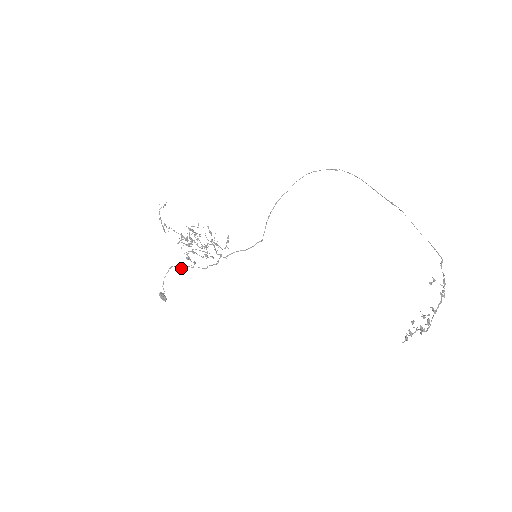
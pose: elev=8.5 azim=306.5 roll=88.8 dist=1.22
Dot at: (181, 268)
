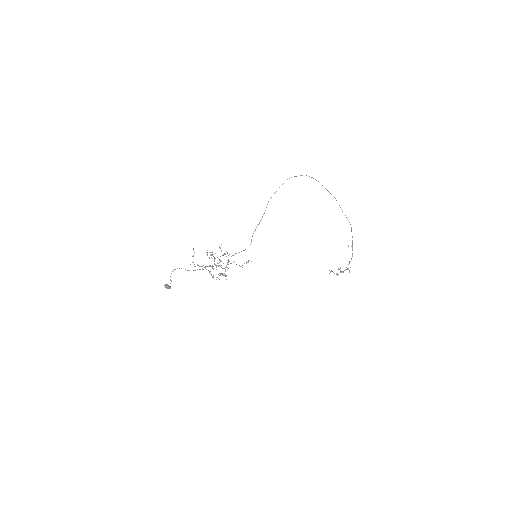
Dot at: occluded
